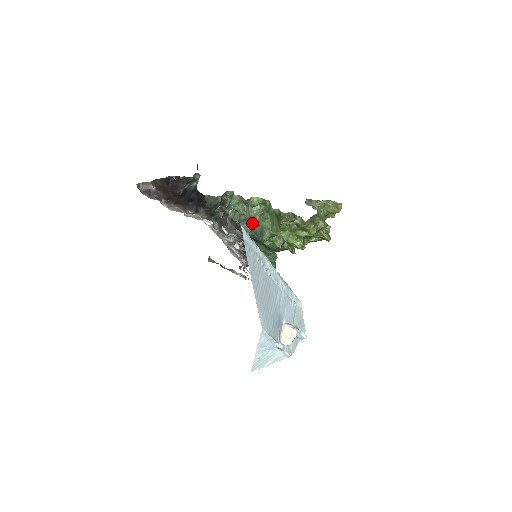
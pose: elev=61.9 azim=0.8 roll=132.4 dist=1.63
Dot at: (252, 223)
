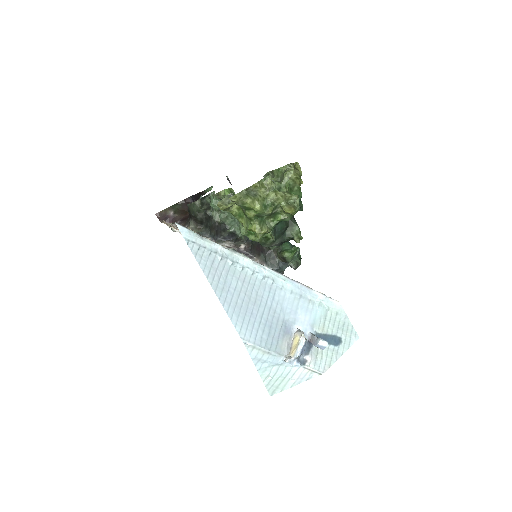
Dot at: (237, 220)
